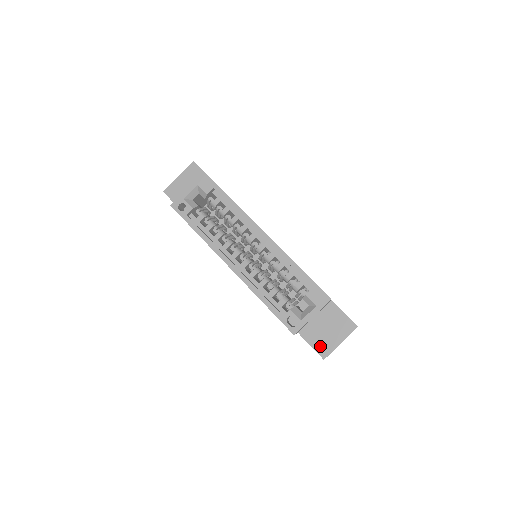
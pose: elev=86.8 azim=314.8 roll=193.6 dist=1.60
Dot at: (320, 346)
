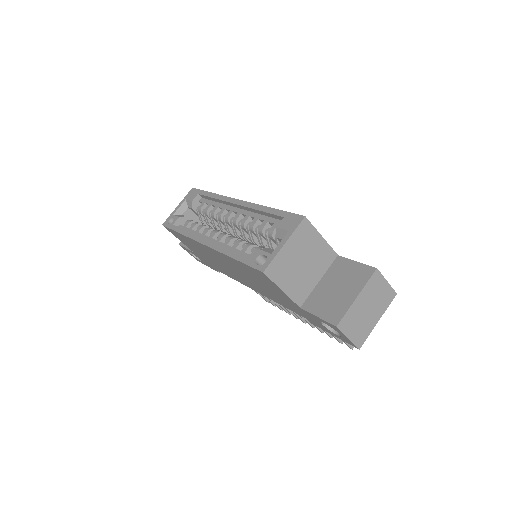
Dot at: (329, 312)
